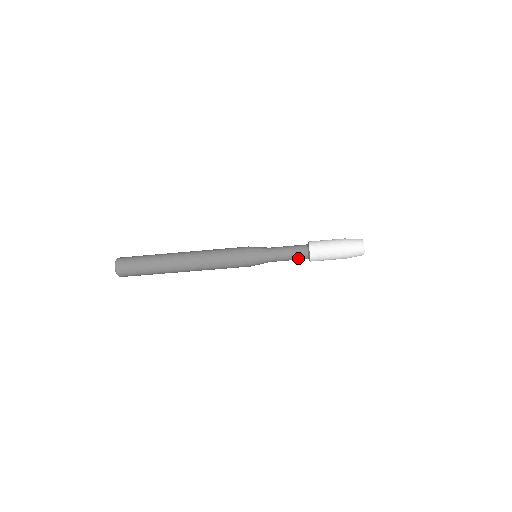
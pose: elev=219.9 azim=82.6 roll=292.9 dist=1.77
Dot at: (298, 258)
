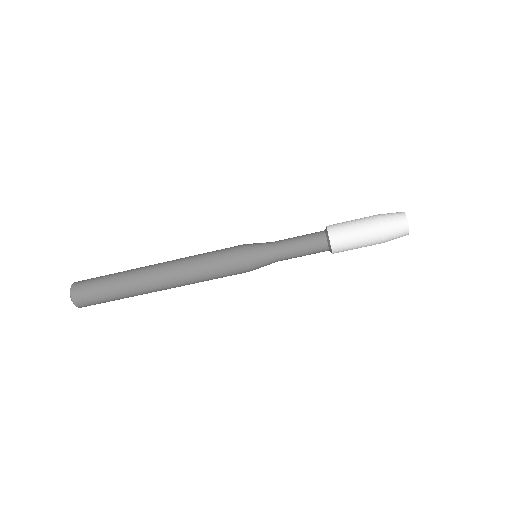
Dot at: (314, 250)
